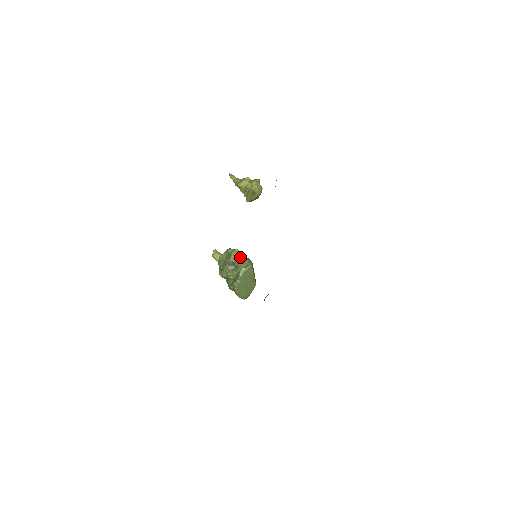
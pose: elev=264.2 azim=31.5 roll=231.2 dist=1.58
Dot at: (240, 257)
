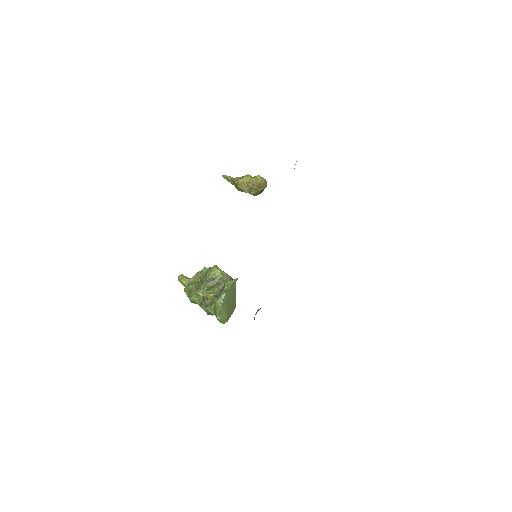
Dot at: (221, 272)
